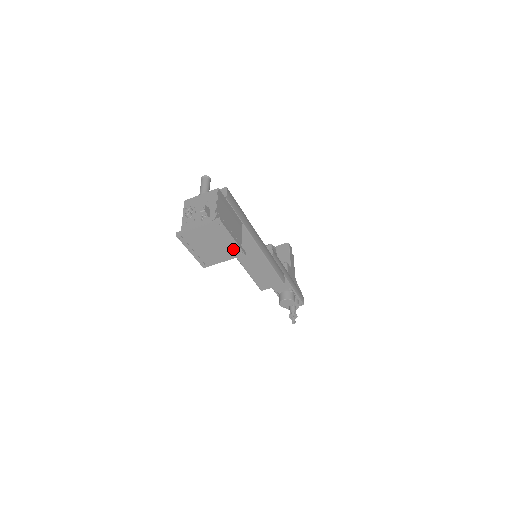
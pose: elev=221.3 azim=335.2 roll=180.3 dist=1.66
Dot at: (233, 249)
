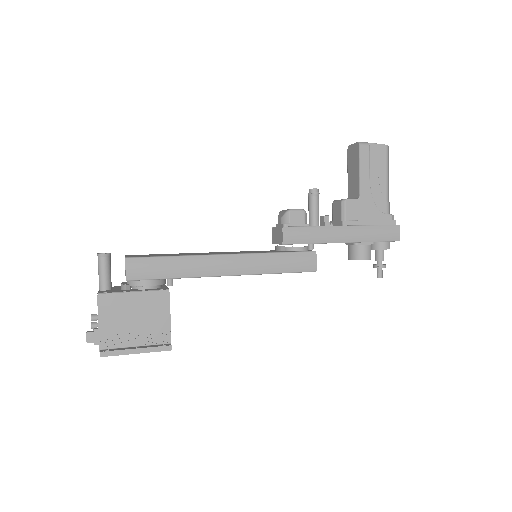
Dot at: occluded
